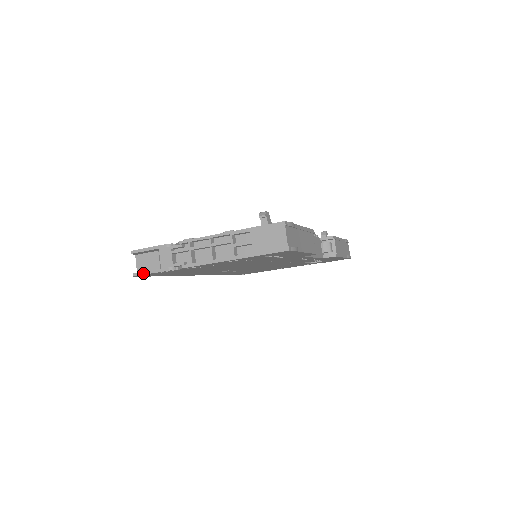
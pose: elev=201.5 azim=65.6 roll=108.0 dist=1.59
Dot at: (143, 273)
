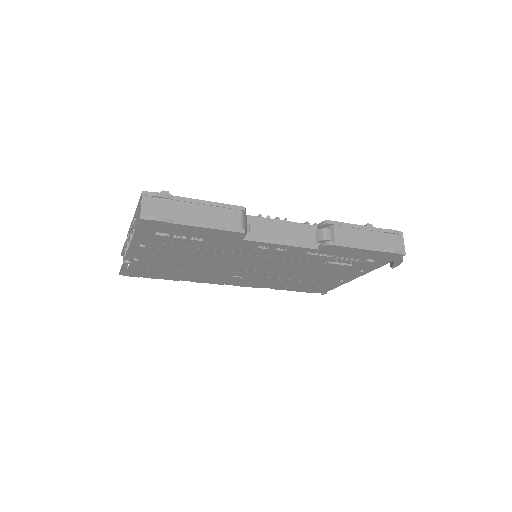
Dot at: (120, 270)
